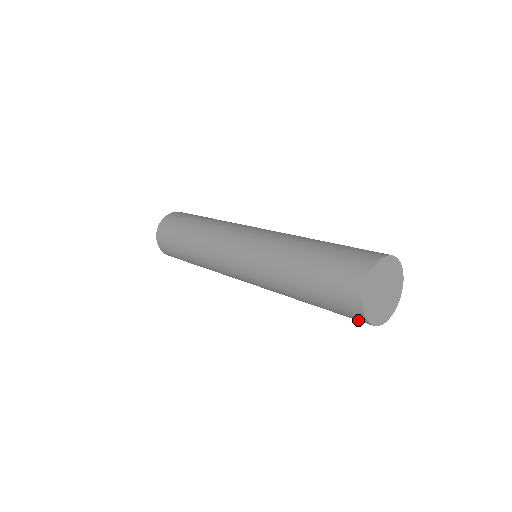
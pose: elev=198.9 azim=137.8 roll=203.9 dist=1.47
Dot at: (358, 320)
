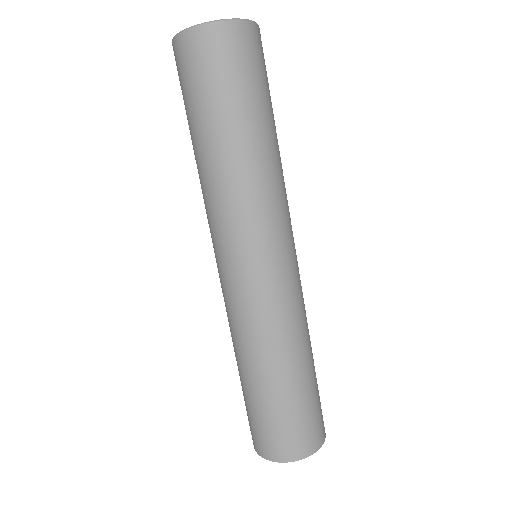
Dot at: occluded
